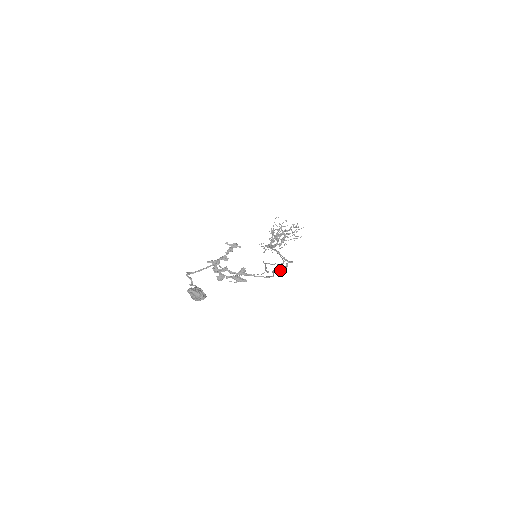
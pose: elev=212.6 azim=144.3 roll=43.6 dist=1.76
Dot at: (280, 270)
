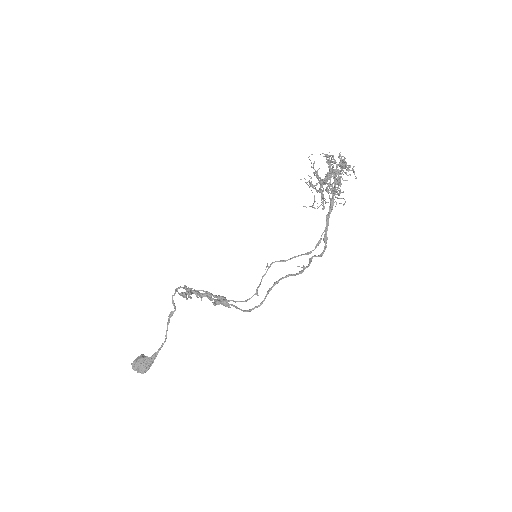
Dot at: (294, 274)
